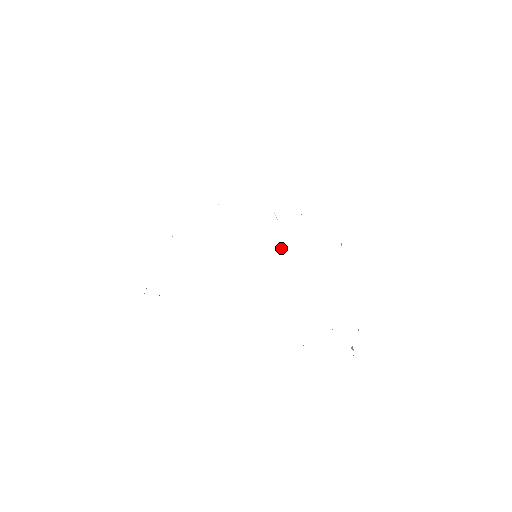
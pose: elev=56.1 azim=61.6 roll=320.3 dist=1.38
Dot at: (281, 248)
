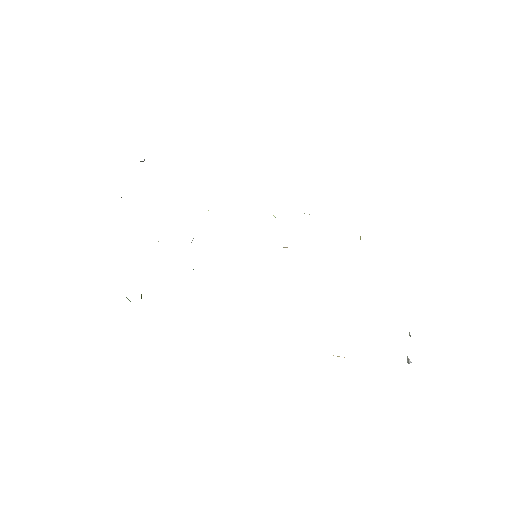
Dot at: (286, 247)
